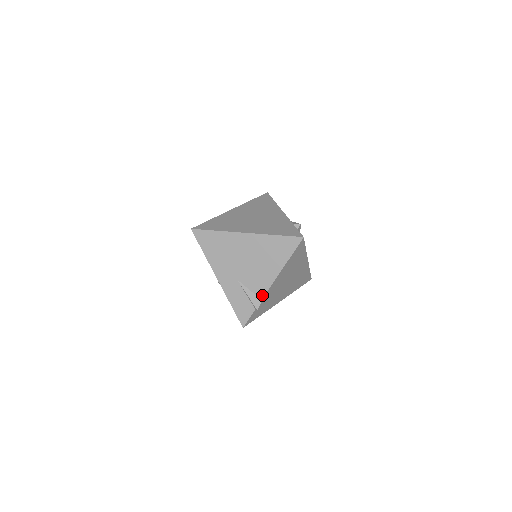
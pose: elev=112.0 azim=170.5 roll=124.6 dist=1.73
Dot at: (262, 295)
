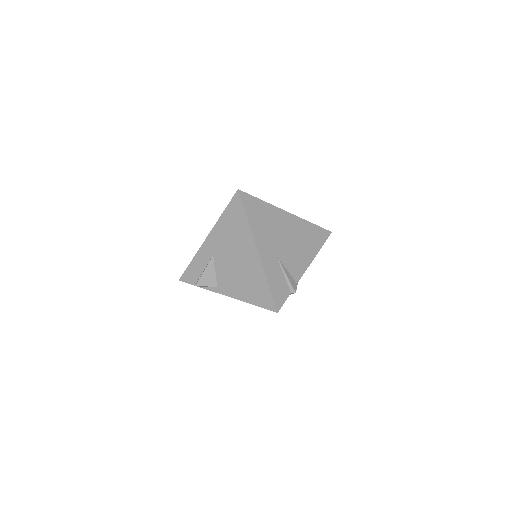
Dot at: (298, 278)
